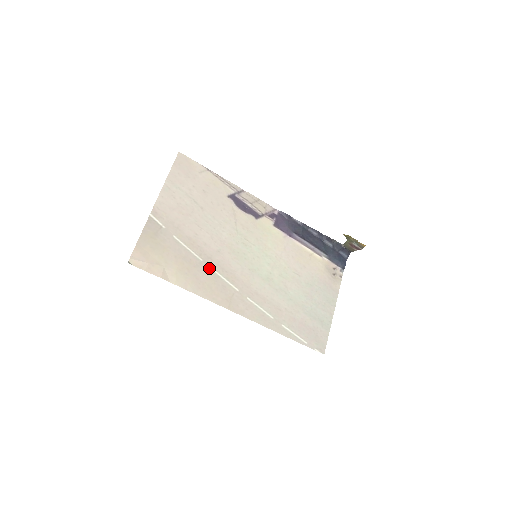
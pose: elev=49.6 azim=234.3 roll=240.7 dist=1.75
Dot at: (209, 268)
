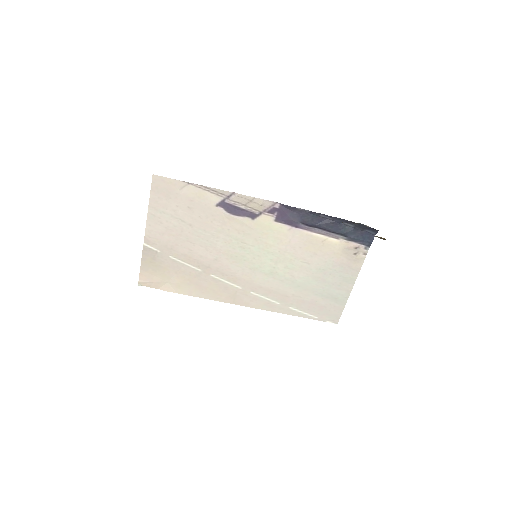
Dot at: (209, 275)
